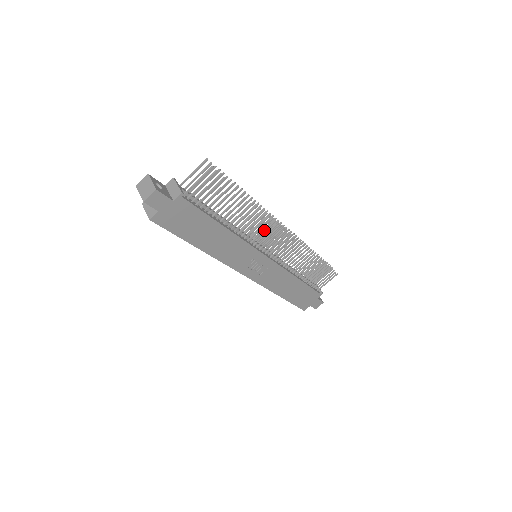
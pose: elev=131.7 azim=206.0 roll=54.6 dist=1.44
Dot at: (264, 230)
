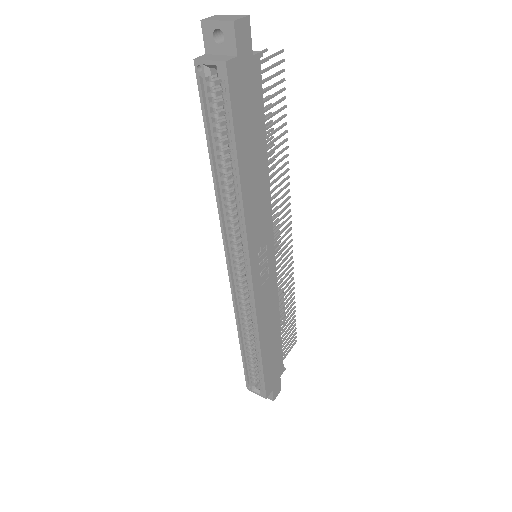
Dot at: (280, 205)
